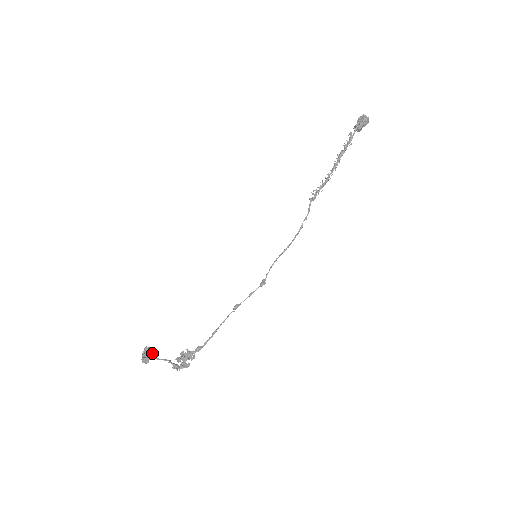
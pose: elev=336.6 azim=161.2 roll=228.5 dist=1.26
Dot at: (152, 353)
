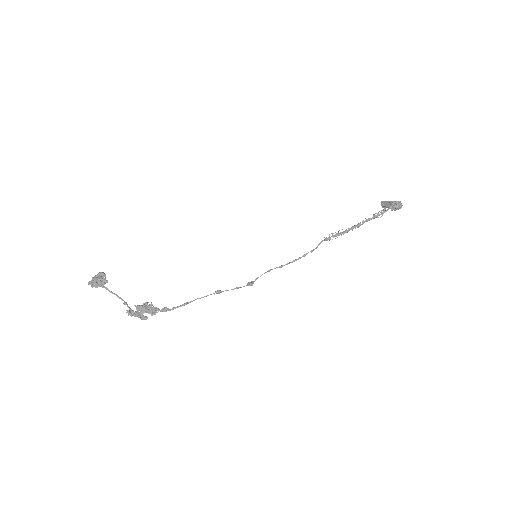
Dot at: occluded
